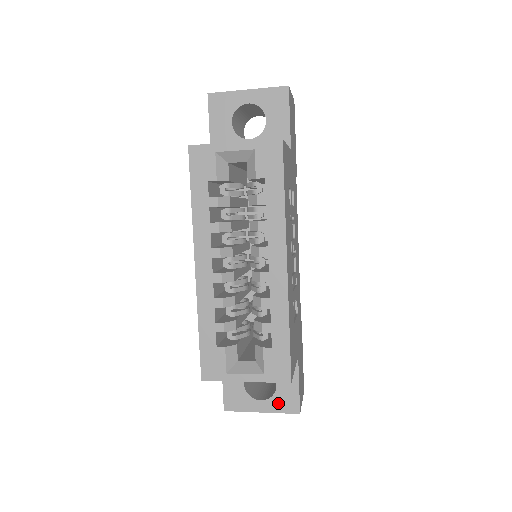
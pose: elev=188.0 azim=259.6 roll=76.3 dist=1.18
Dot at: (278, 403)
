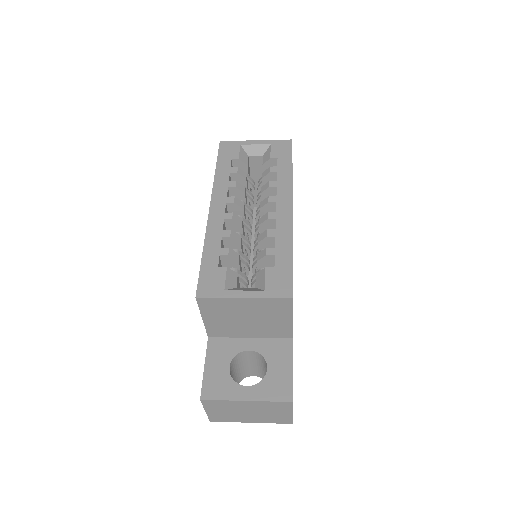
Dot at: (267, 389)
